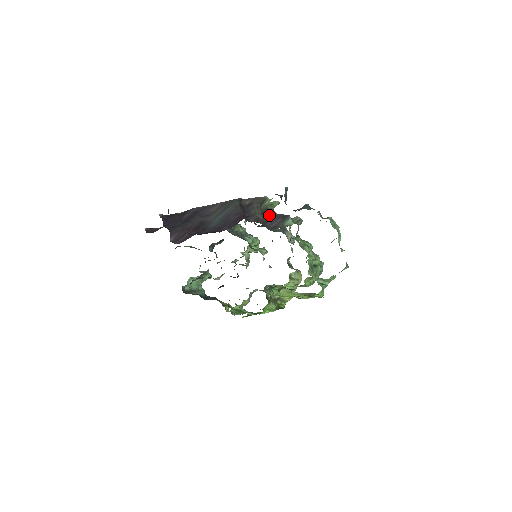
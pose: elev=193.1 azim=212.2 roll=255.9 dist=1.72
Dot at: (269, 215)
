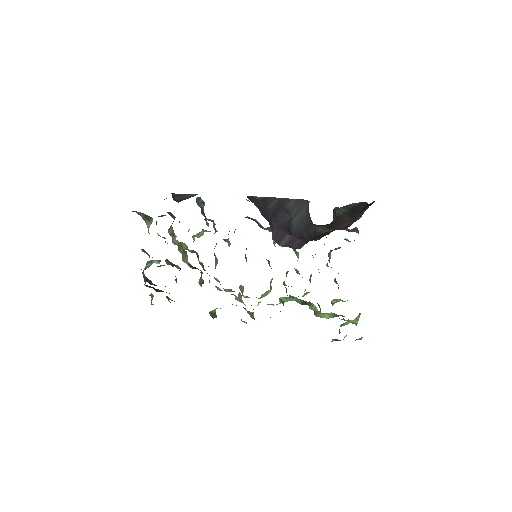
Dot at: occluded
